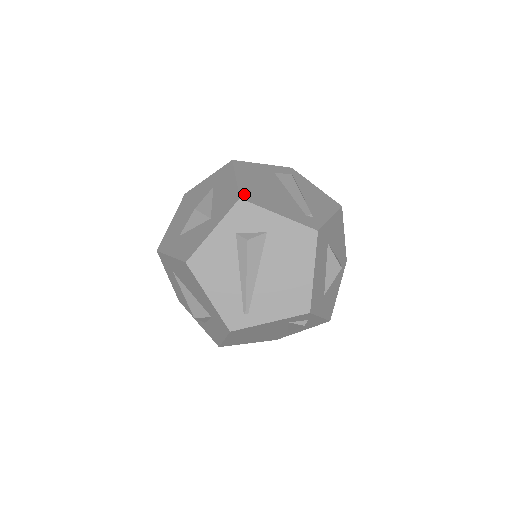
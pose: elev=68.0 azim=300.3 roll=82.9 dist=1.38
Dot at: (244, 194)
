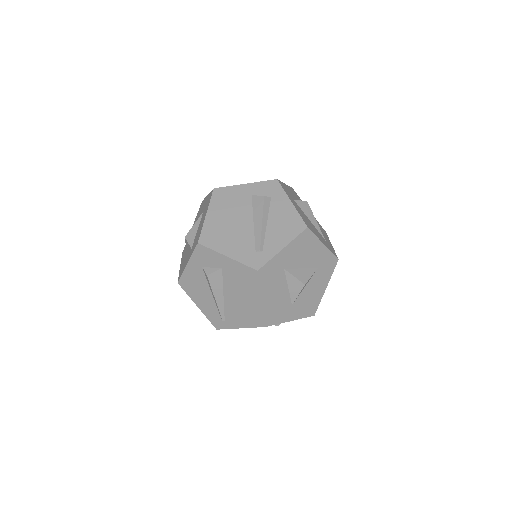
Dot at: (204, 236)
